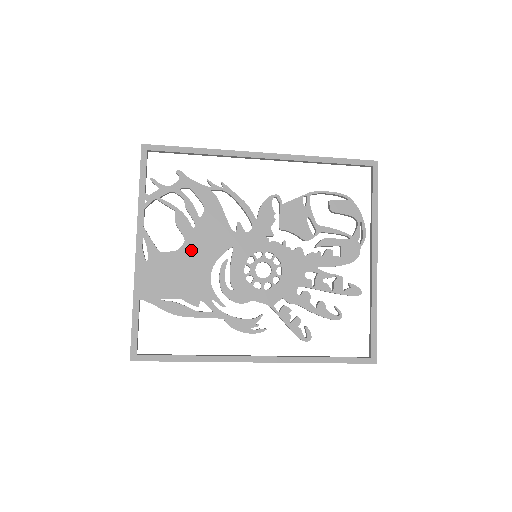
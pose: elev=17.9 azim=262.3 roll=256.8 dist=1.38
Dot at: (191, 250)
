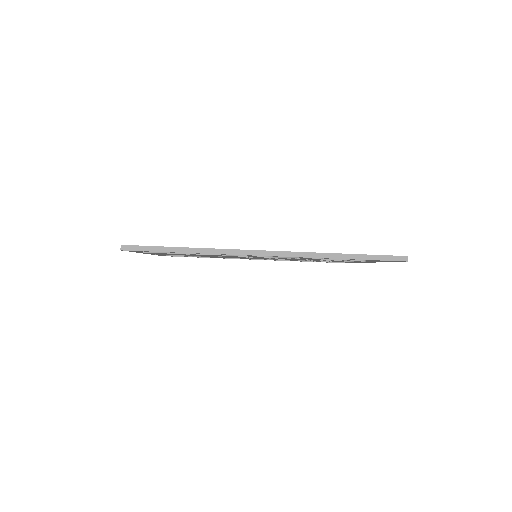
Dot at: occluded
